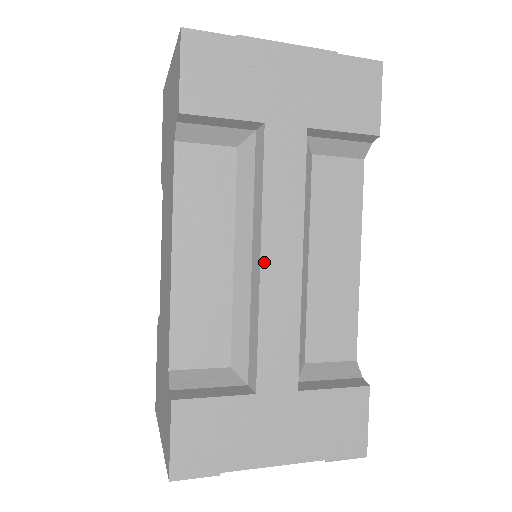
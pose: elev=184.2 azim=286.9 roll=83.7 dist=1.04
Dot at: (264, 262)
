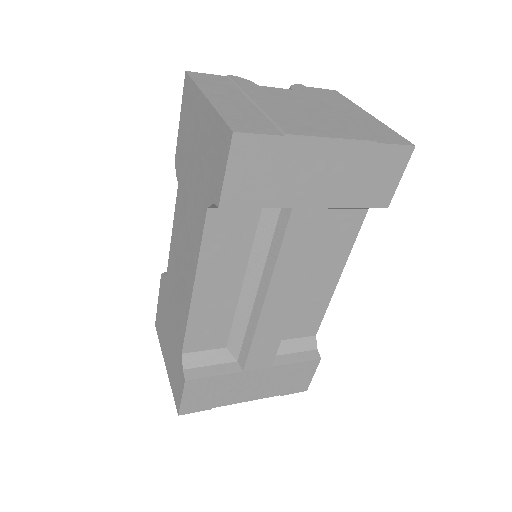
Dot at: (267, 302)
